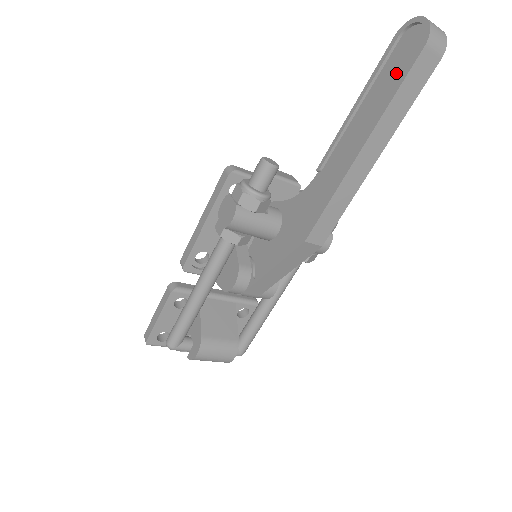
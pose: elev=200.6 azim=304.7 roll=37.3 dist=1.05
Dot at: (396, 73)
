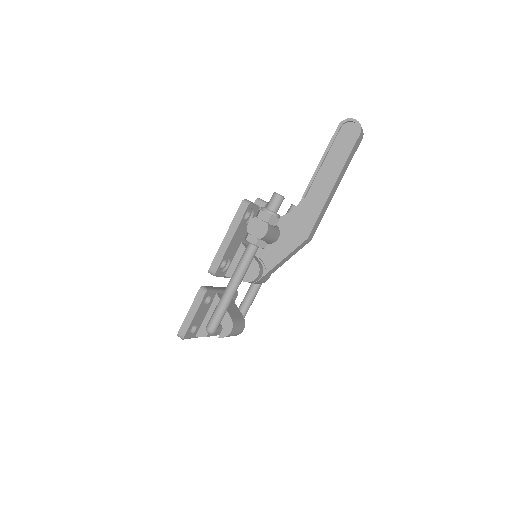
Dot at: (344, 145)
